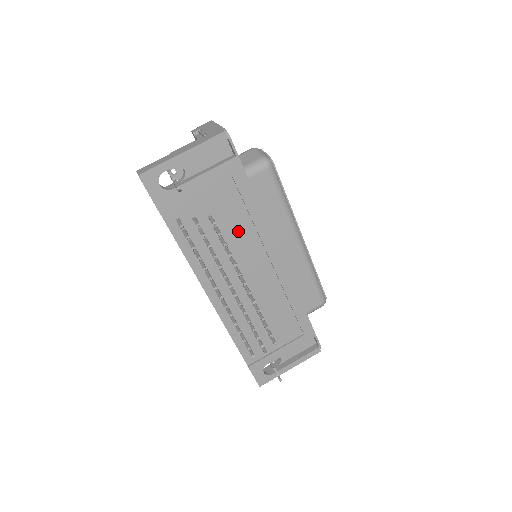
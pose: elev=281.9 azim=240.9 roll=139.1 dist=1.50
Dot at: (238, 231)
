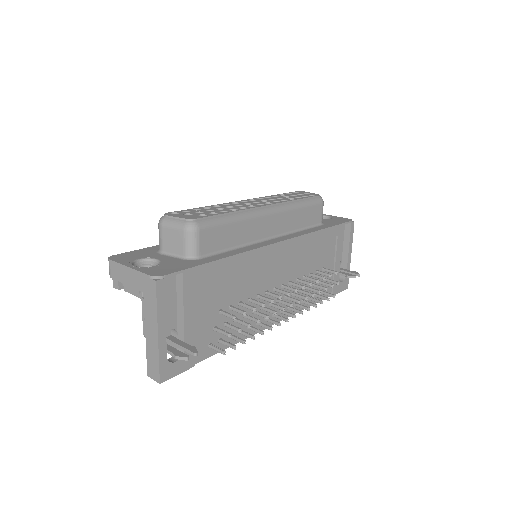
Dot at: (241, 284)
